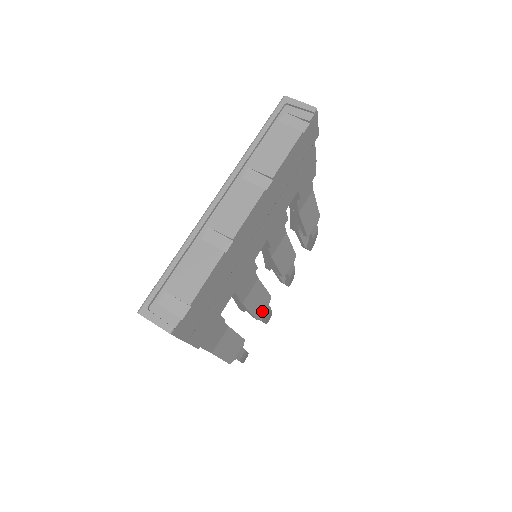
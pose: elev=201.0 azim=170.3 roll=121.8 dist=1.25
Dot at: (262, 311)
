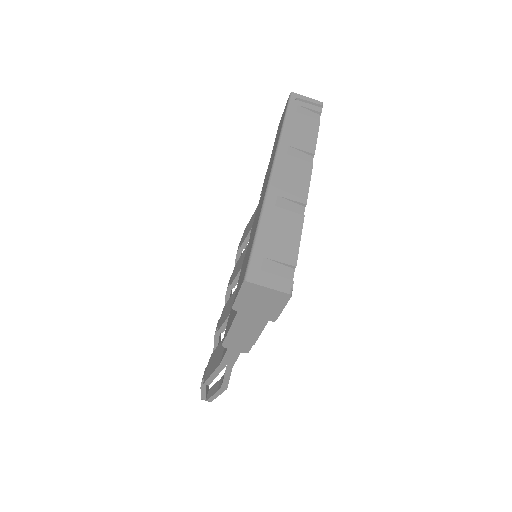
Dot at: occluded
